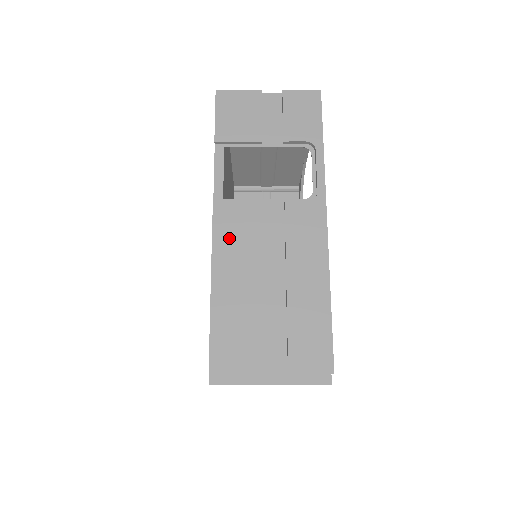
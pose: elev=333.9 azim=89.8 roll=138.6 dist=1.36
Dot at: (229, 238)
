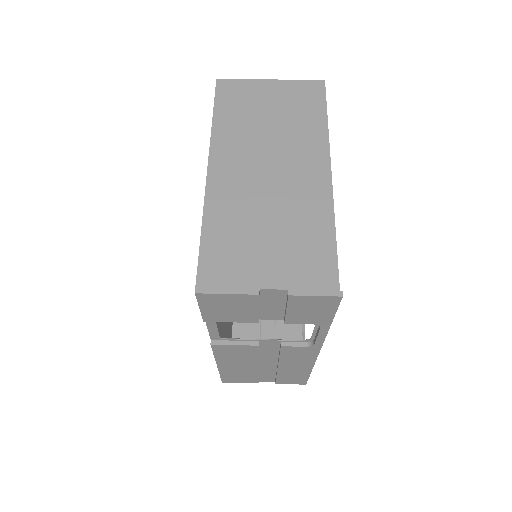
Dot at: (229, 356)
